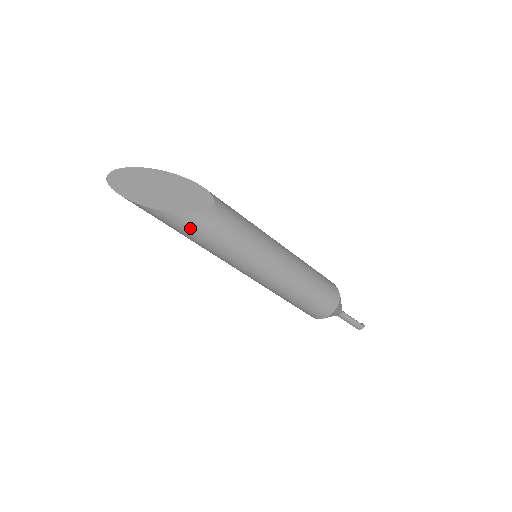
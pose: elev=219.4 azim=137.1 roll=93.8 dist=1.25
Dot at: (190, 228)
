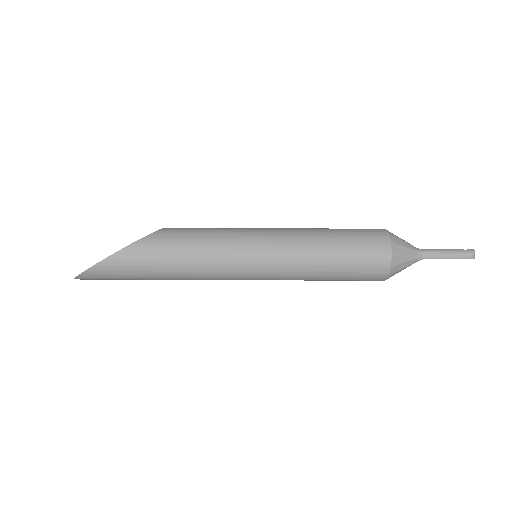
Dot at: (152, 252)
